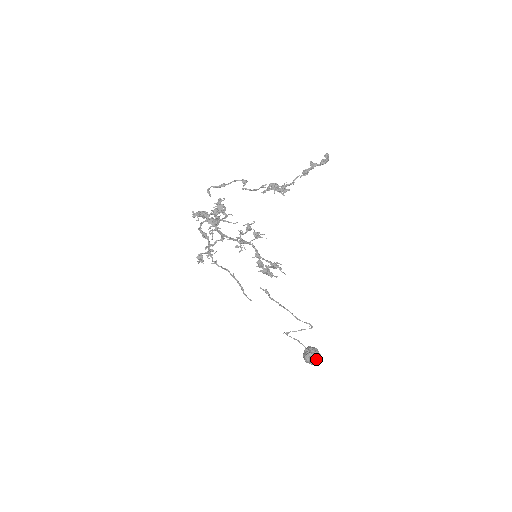
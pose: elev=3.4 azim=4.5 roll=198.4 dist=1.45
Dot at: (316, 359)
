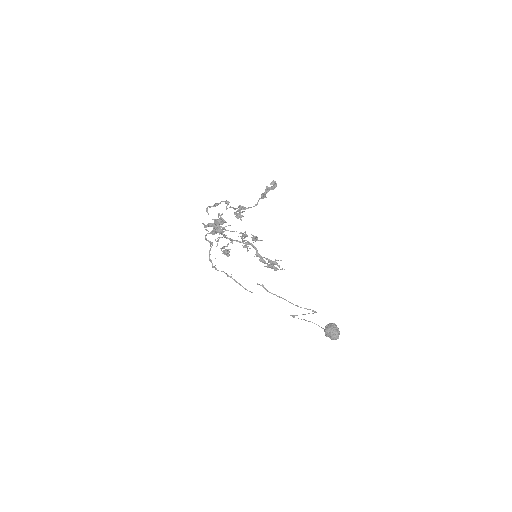
Dot at: (332, 335)
